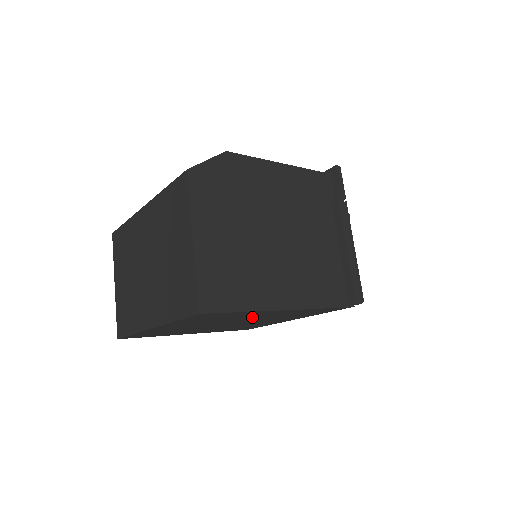
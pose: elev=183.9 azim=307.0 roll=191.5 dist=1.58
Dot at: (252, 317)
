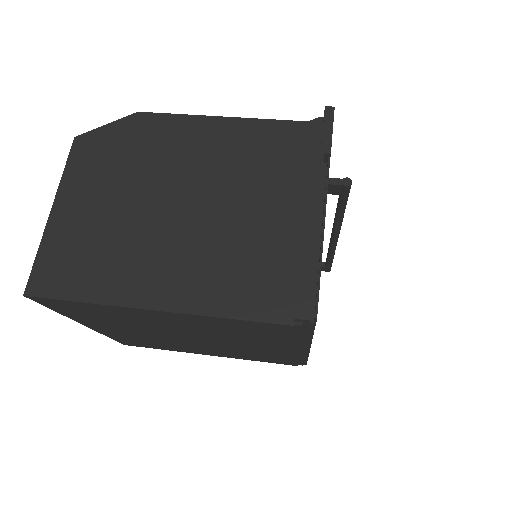
Dot at: (165, 324)
